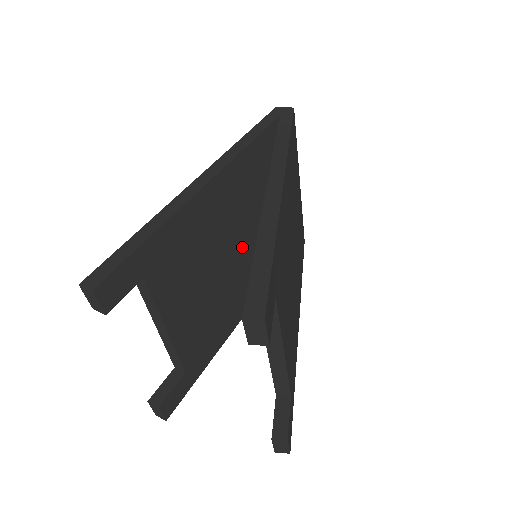
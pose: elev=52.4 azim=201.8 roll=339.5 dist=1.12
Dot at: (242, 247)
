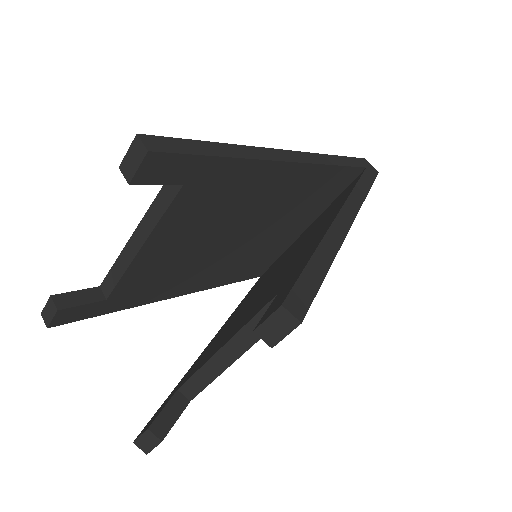
Dot at: (247, 238)
